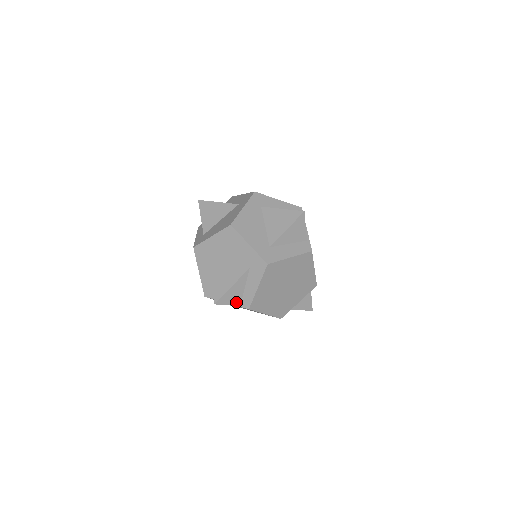
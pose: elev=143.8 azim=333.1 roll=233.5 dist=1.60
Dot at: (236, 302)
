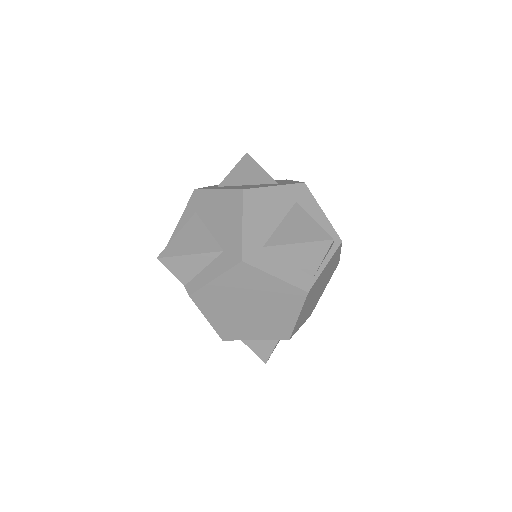
Dot at: (183, 277)
